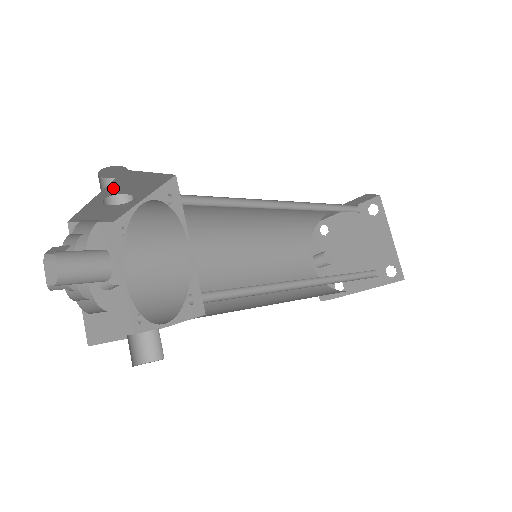
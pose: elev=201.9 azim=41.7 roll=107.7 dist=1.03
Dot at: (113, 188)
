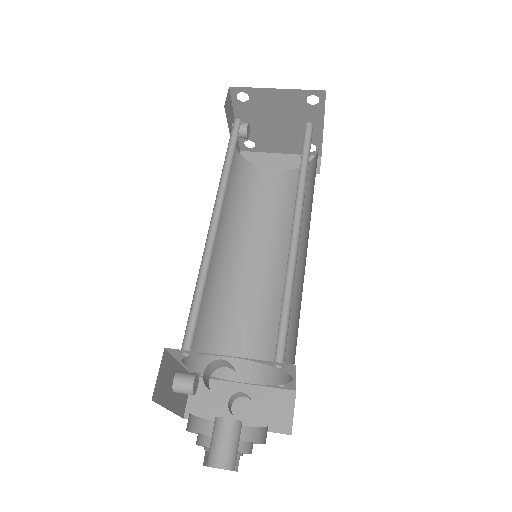
Dot at: occluded
